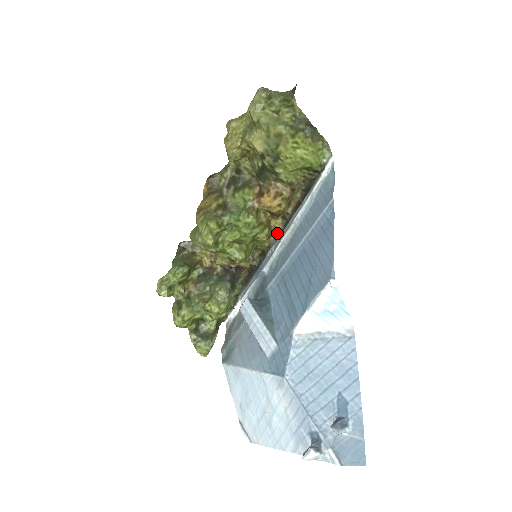
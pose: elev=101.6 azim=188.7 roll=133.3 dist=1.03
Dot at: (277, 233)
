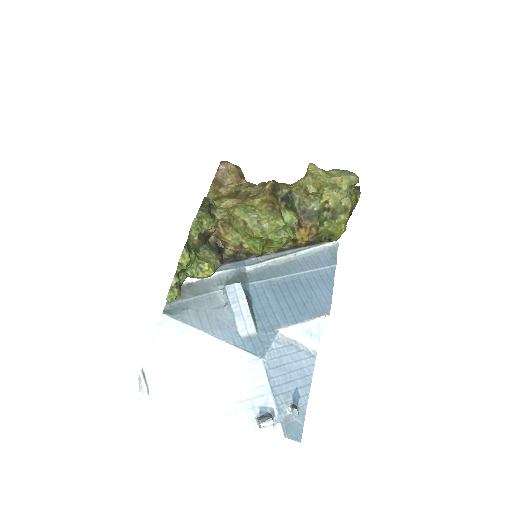
Dot at: occluded
